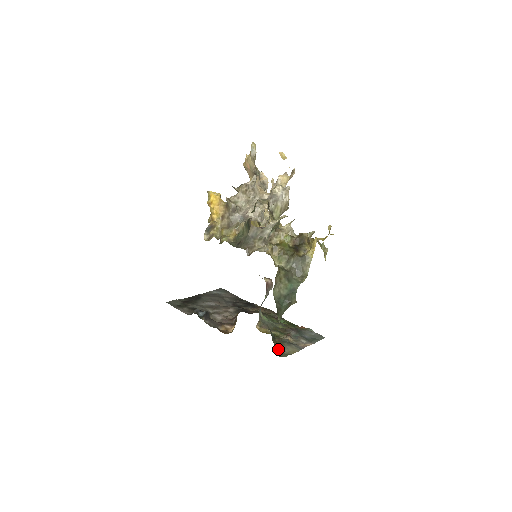
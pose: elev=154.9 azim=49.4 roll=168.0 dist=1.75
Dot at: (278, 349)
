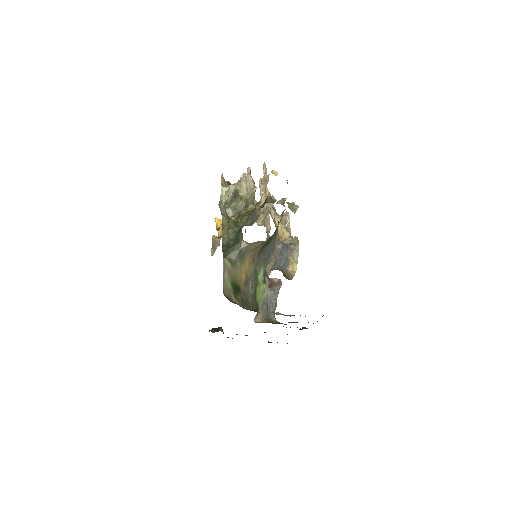
Dot at: (244, 308)
